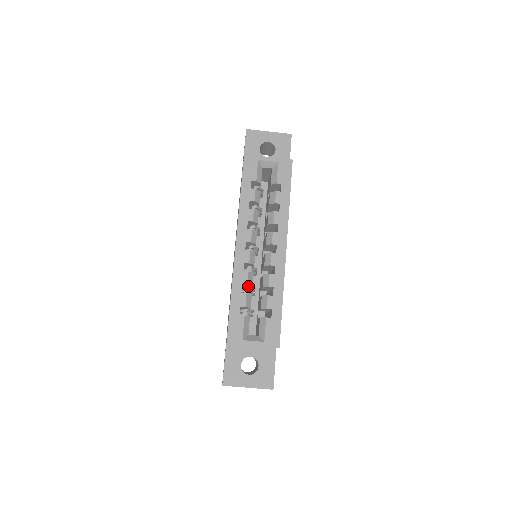
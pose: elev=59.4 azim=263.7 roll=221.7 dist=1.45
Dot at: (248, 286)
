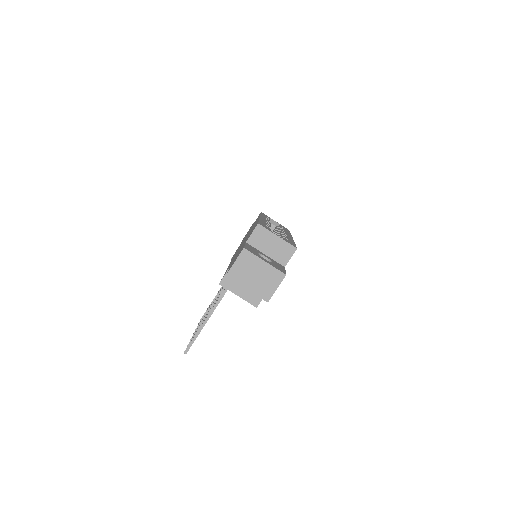
Dot at: occluded
